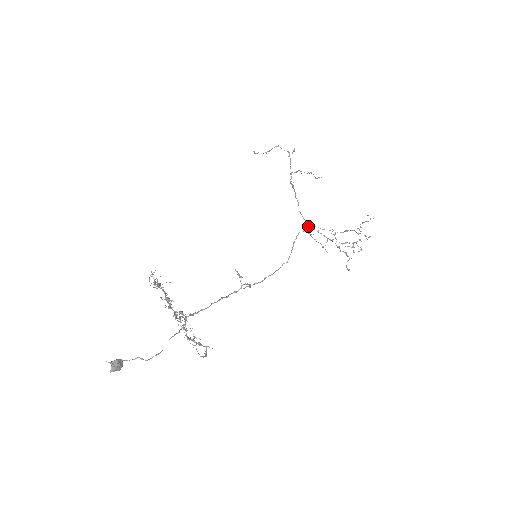
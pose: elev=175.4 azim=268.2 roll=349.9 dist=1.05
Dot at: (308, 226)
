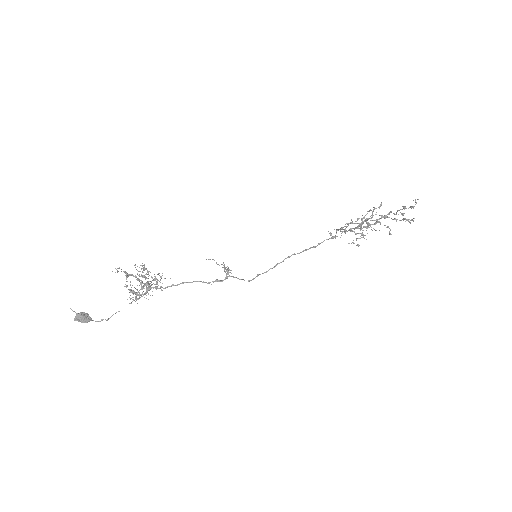
Dot at: (336, 232)
